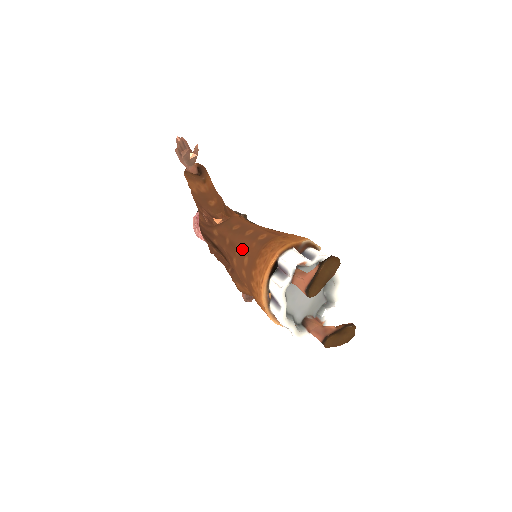
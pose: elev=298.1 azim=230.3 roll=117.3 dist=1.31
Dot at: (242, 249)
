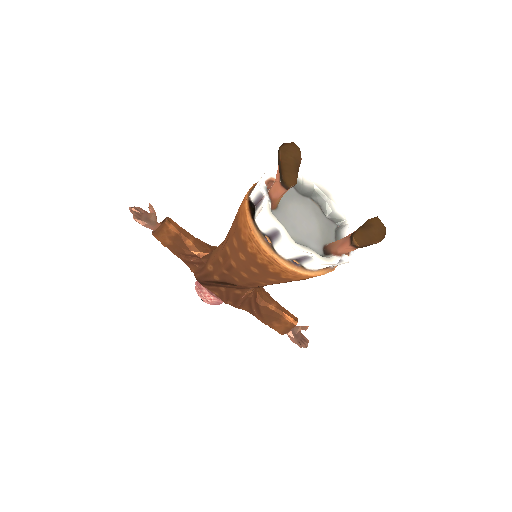
Dot at: (229, 241)
